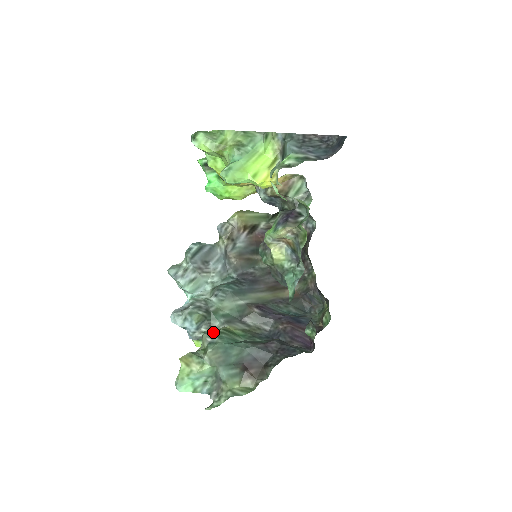
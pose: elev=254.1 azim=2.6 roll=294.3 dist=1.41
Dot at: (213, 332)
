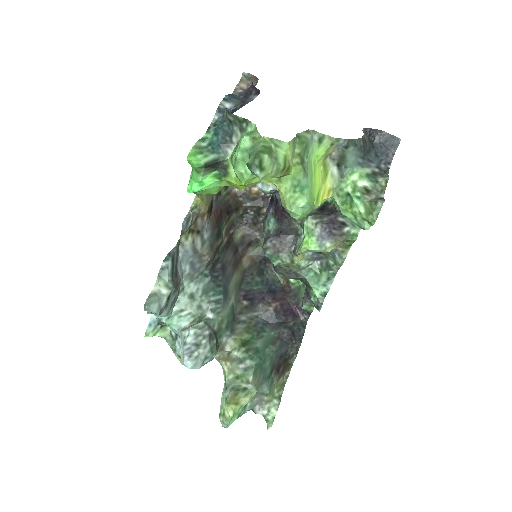
Dot at: (234, 354)
